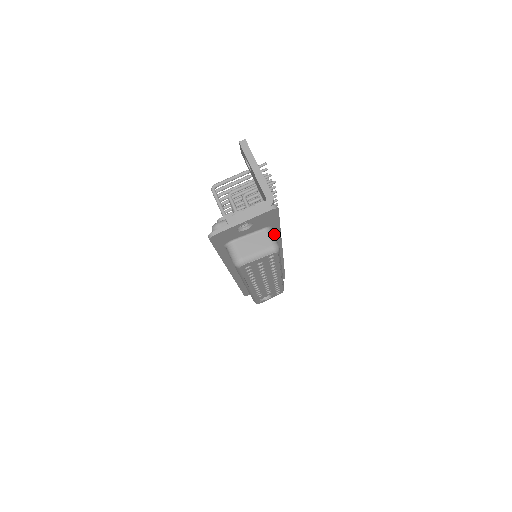
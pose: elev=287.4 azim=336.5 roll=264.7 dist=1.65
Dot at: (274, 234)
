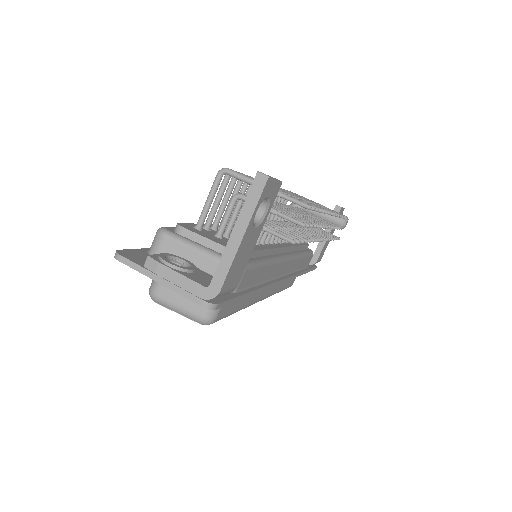
Dot at: occluded
